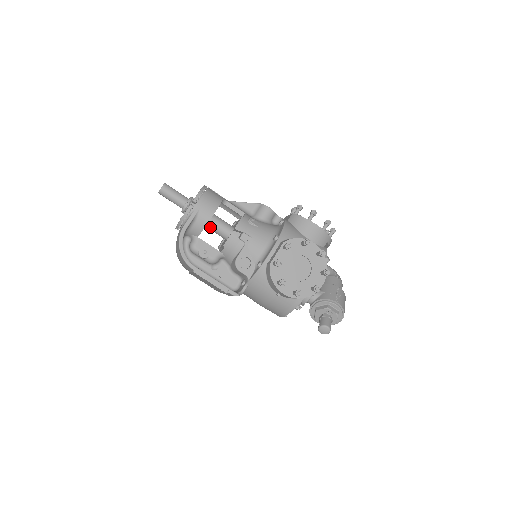
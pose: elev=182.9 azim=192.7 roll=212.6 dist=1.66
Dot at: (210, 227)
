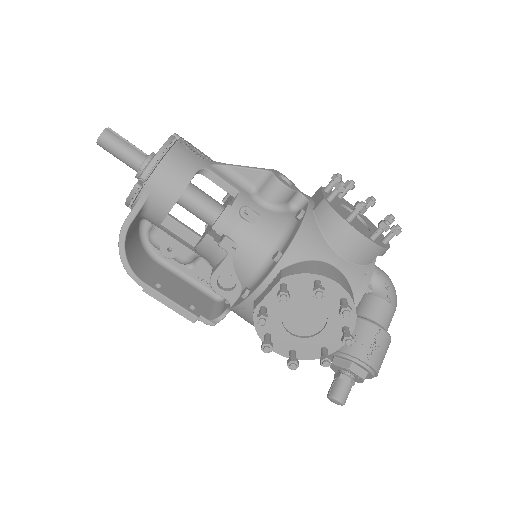
Dot at: (182, 206)
